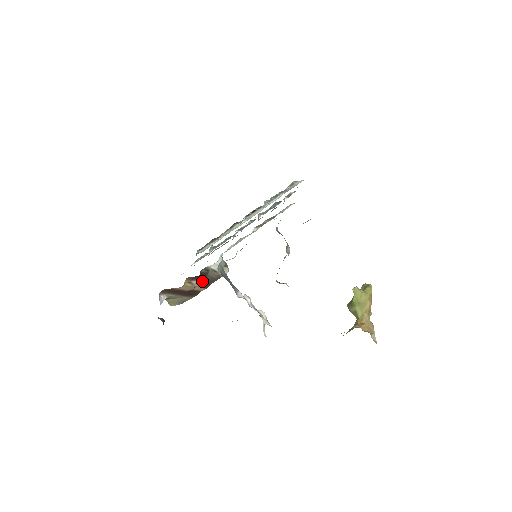
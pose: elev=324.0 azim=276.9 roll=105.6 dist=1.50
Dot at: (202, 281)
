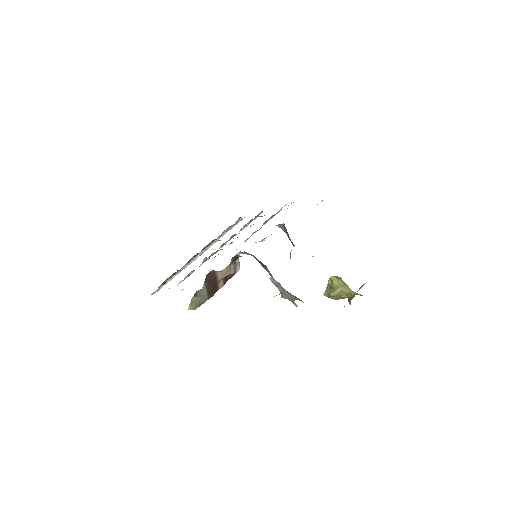
Dot at: (233, 269)
